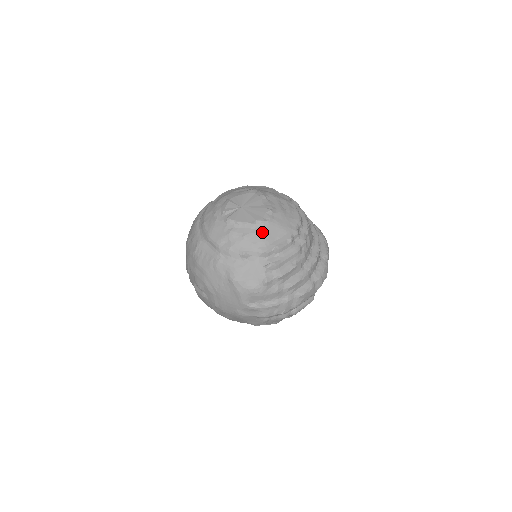
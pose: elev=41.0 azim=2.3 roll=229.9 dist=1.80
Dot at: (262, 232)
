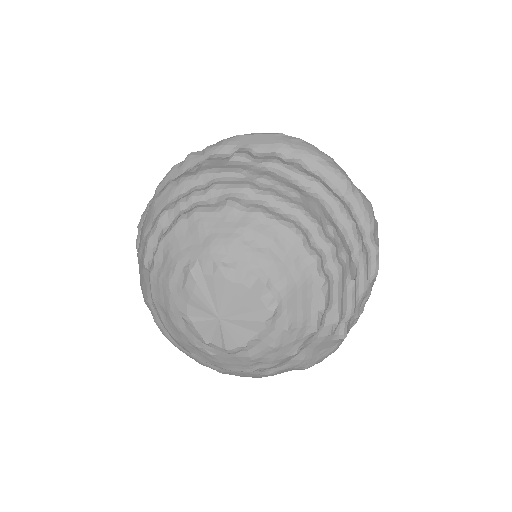
Dot at: (288, 324)
